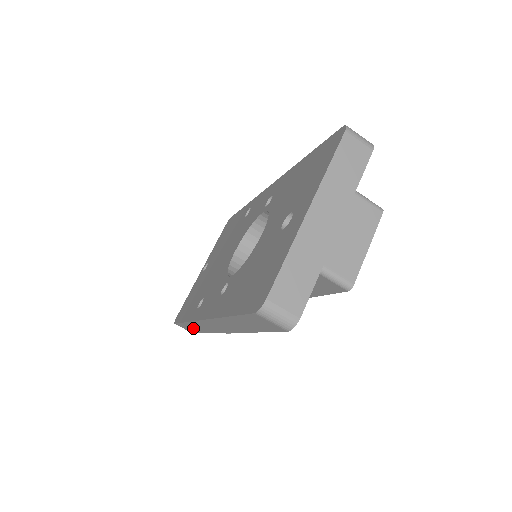
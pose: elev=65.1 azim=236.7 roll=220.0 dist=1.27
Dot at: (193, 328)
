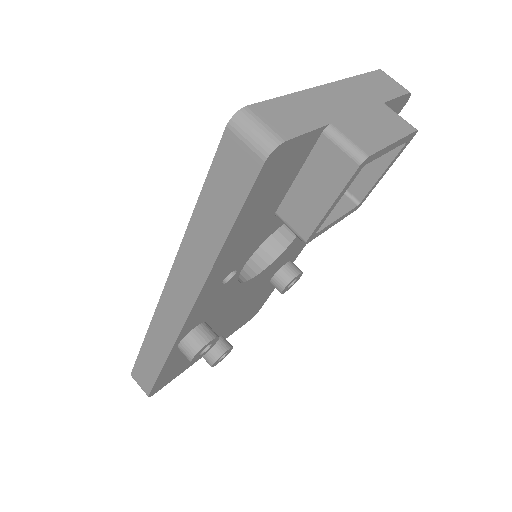
Dot at: (150, 362)
